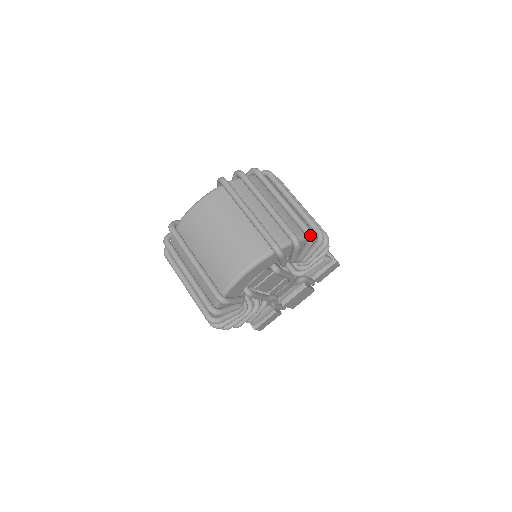
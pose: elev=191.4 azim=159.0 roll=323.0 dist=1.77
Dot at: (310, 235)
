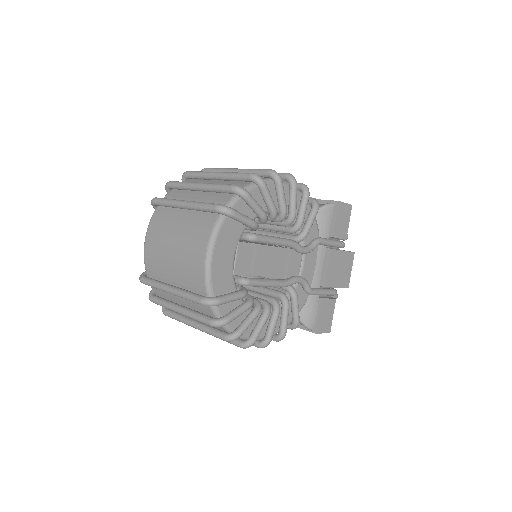
Dot at: (254, 177)
